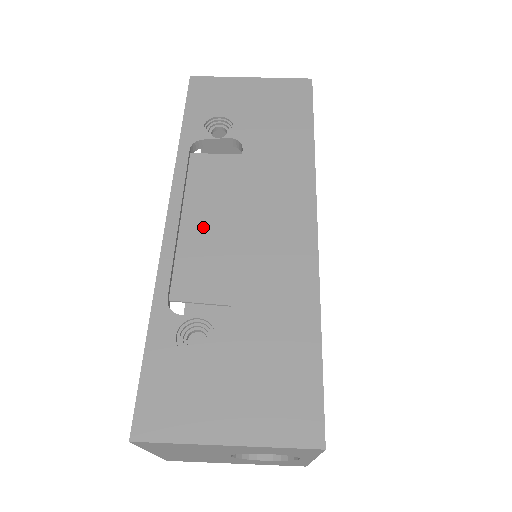
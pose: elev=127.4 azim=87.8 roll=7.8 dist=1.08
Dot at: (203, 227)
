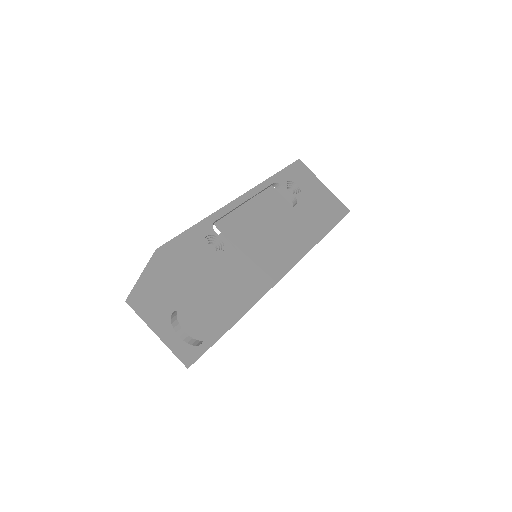
Dot at: (252, 214)
